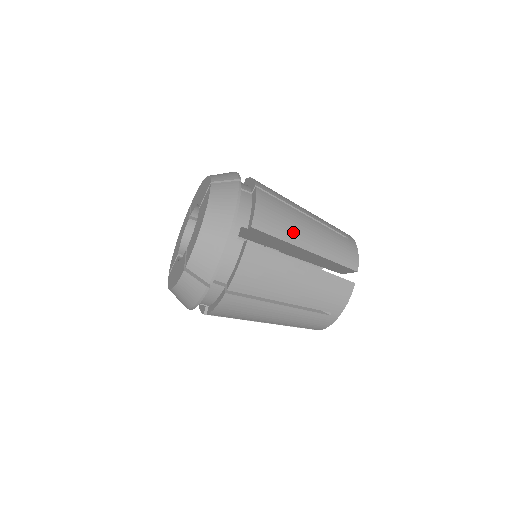
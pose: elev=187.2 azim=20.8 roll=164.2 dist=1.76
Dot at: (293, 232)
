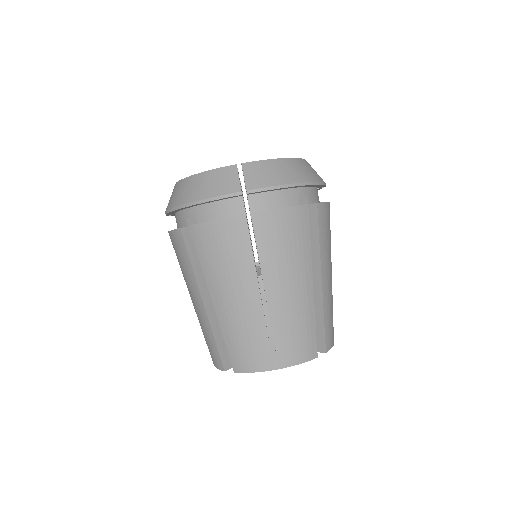
Dot at: (327, 254)
